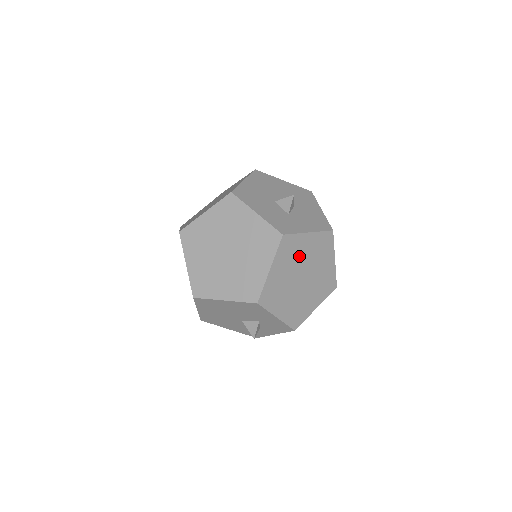
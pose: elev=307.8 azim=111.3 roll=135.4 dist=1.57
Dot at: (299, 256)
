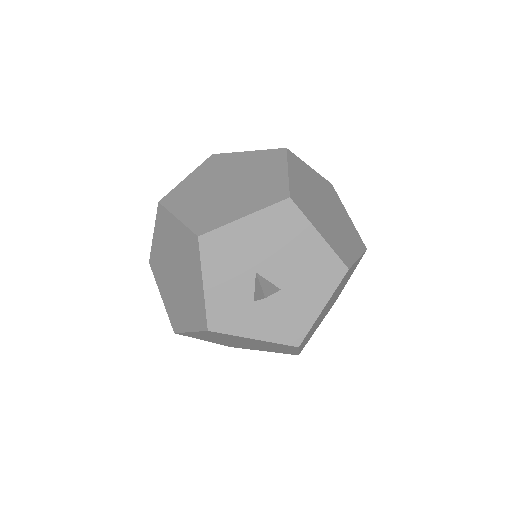
Dot at: (236, 339)
